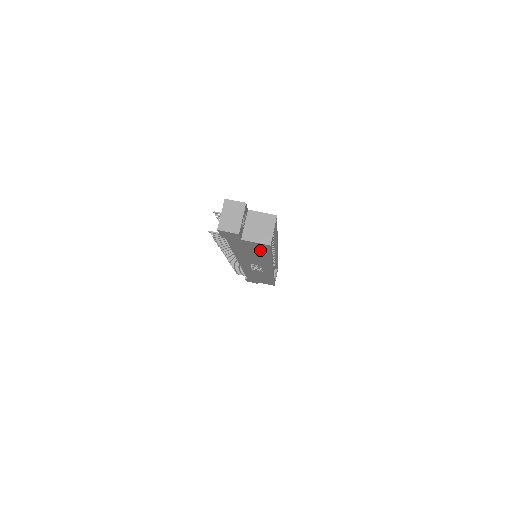
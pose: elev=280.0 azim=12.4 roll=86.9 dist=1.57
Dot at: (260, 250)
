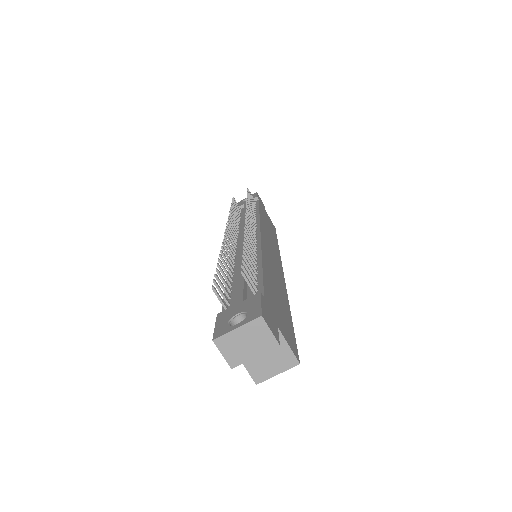
Dot at: occluded
